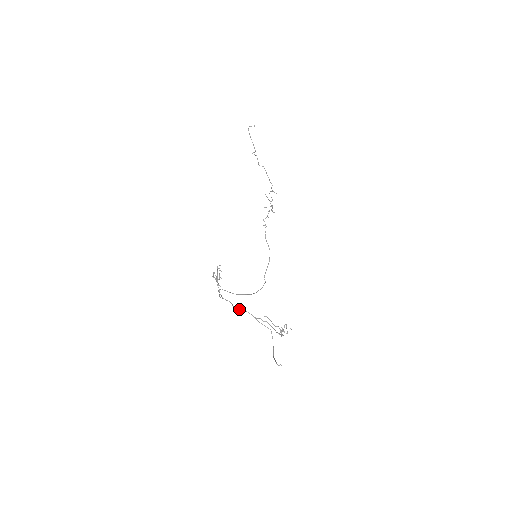
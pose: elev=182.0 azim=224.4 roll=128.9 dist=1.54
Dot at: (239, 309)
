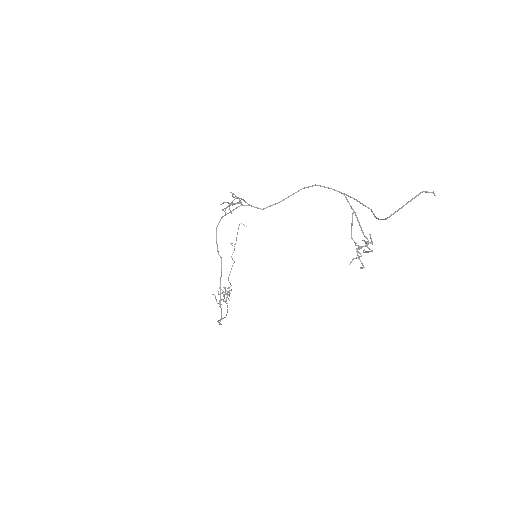
Dot at: (312, 185)
